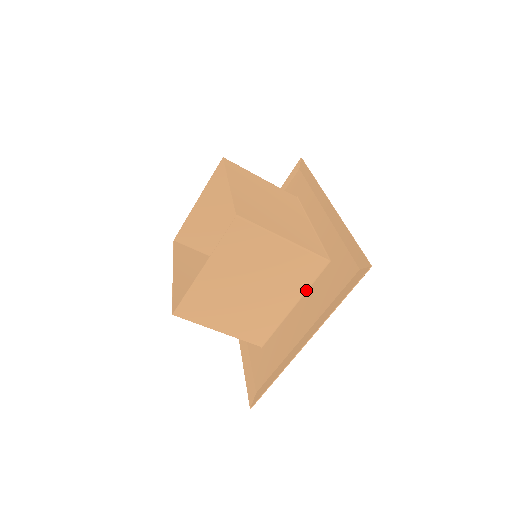
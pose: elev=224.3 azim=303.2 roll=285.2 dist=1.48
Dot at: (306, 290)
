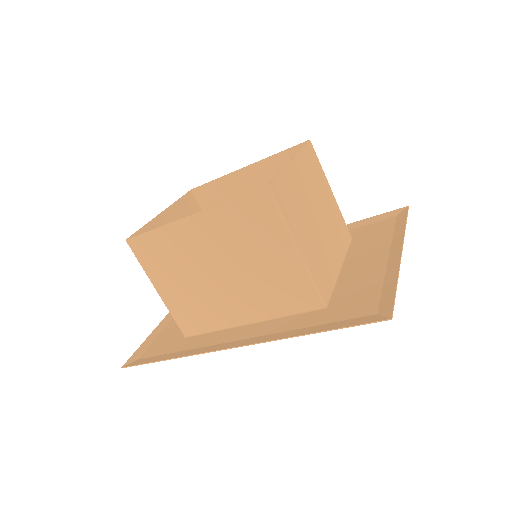
Dot at: (345, 255)
